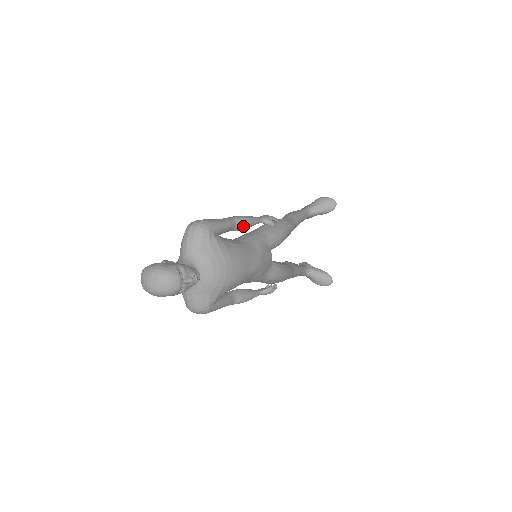
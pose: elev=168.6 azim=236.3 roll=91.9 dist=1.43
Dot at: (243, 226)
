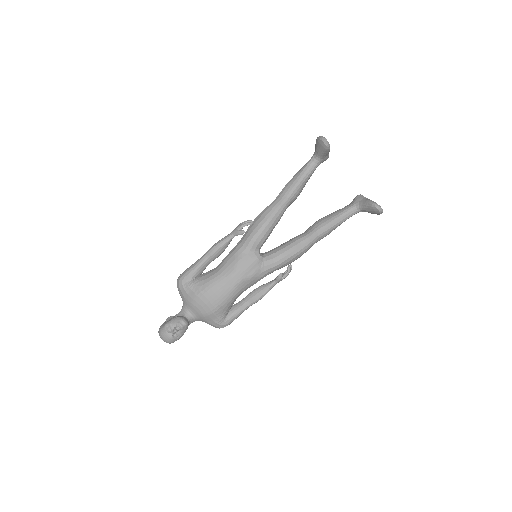
Dot at: (216, 254)
